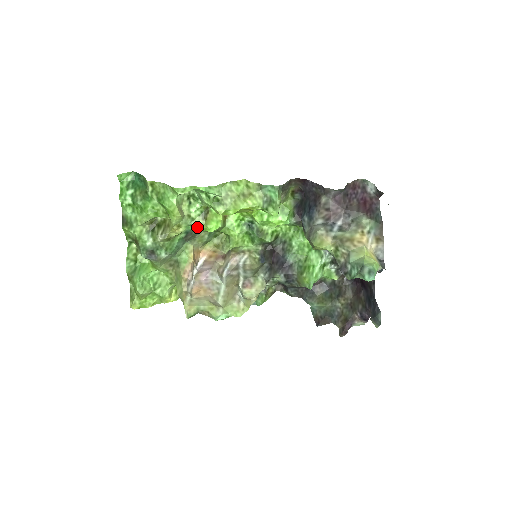
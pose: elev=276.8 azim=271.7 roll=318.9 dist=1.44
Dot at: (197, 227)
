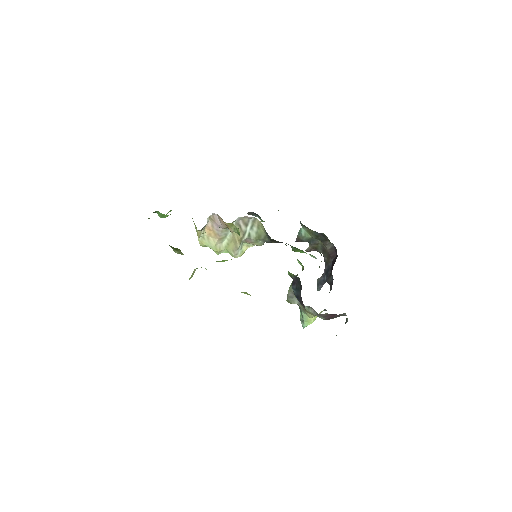
Dot at: occluded
